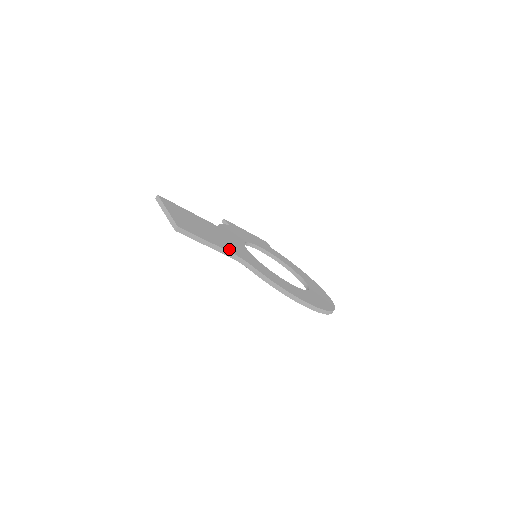
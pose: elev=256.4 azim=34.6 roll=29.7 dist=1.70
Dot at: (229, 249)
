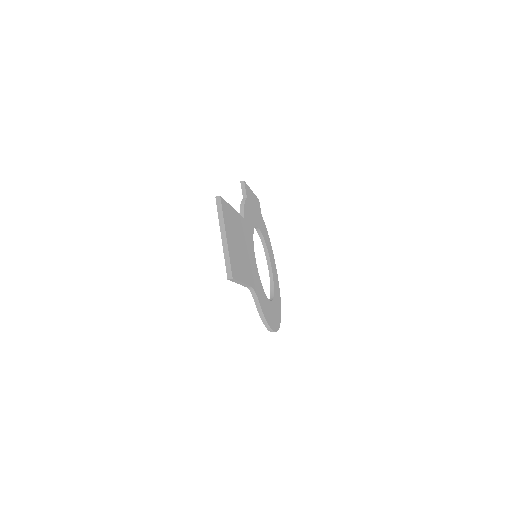
Dot at: (250, 278)
